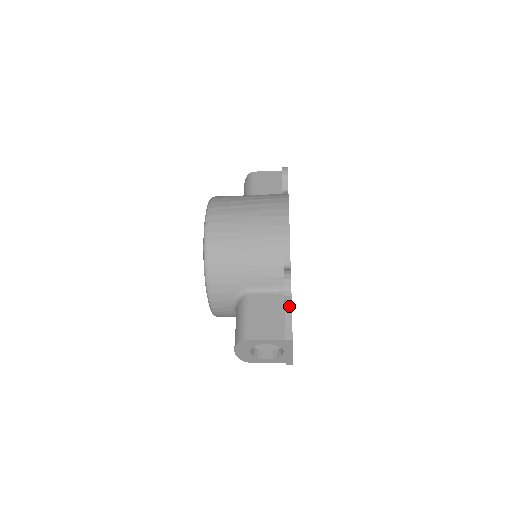
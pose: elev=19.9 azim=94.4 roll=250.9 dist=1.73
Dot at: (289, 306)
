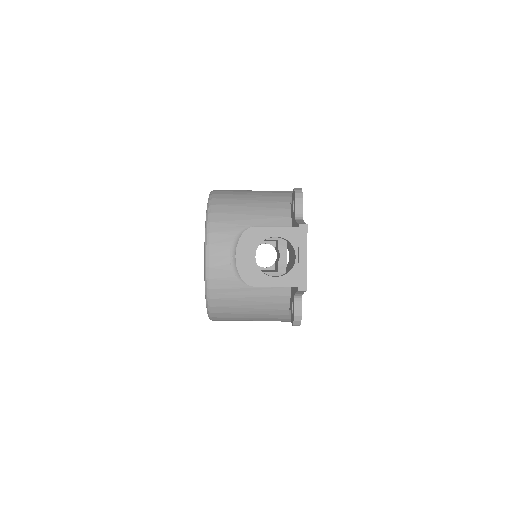
Dot at: (300, 217)
